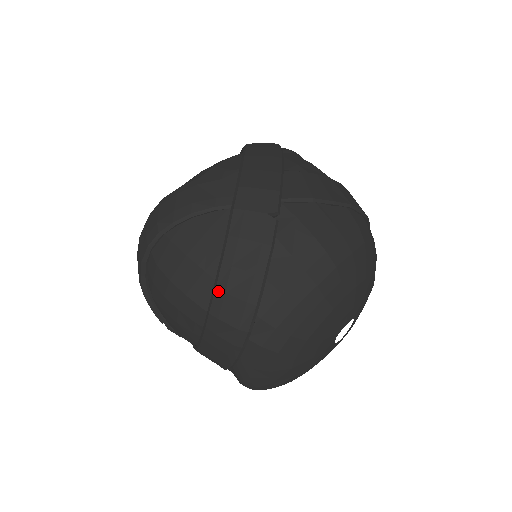
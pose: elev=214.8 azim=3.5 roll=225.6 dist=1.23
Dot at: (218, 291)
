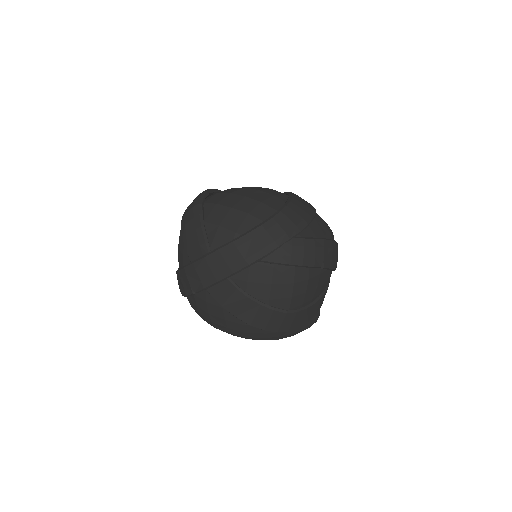
Dot at: occluded
